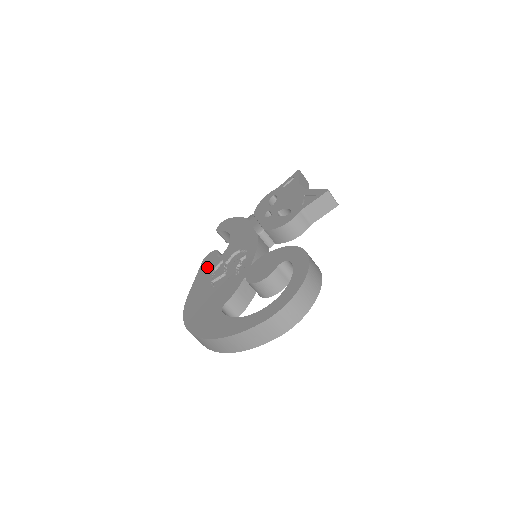
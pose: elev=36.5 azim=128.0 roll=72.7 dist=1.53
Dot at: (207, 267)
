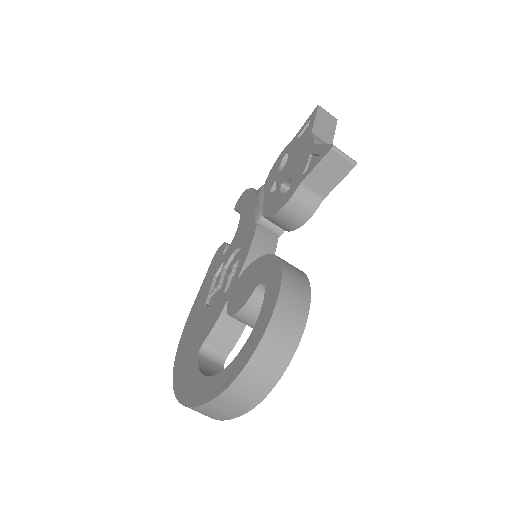
Dot at: (212, 270)
